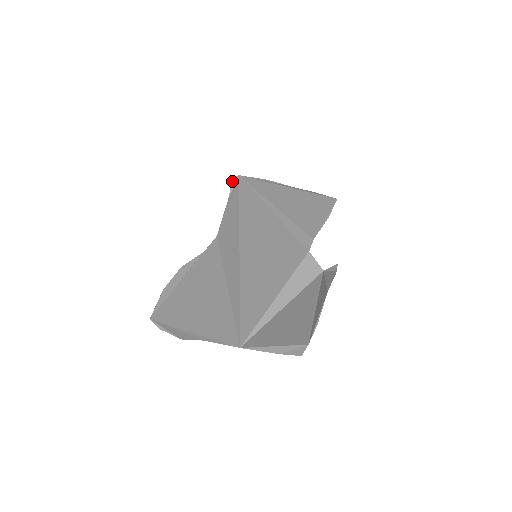
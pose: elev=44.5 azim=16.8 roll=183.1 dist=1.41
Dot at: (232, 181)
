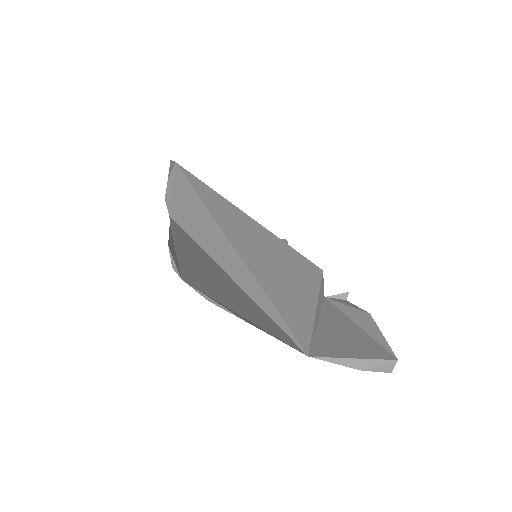
Dot at: (170, 163)
